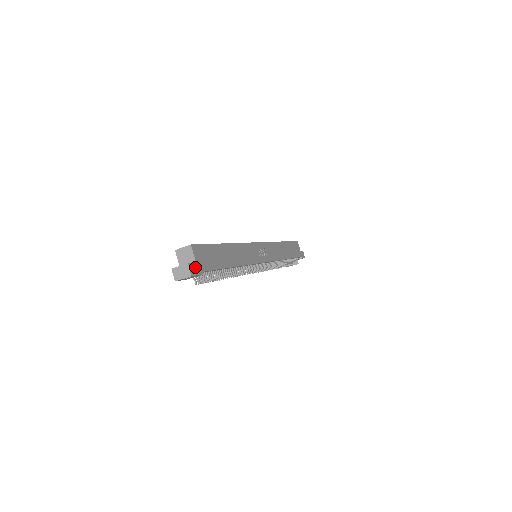
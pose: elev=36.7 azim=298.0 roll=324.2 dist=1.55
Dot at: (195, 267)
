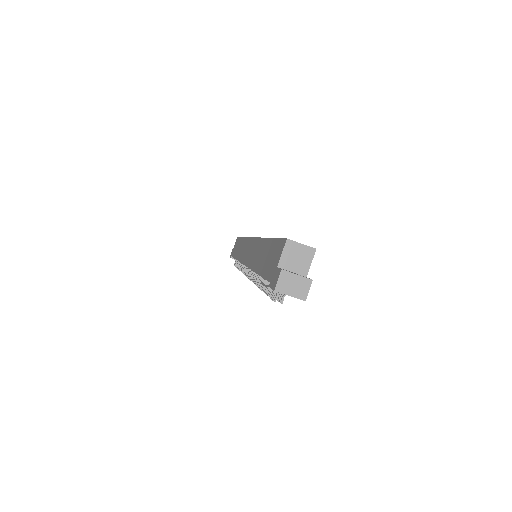
Dot at: occluded
